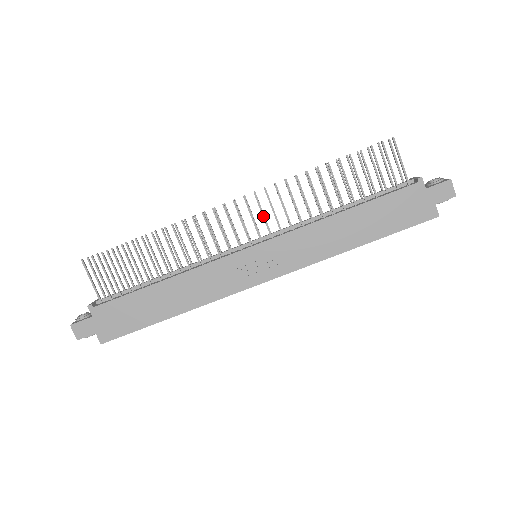
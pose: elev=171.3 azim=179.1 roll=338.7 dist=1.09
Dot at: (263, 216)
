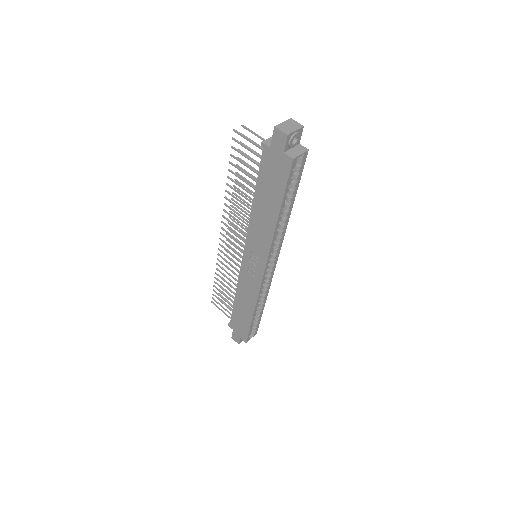
Dot at: (235, 233)
